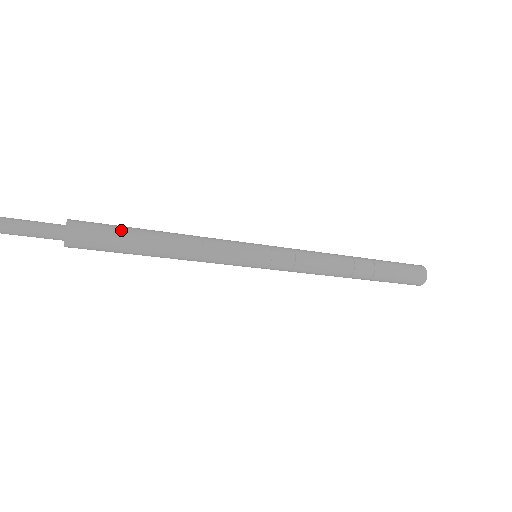
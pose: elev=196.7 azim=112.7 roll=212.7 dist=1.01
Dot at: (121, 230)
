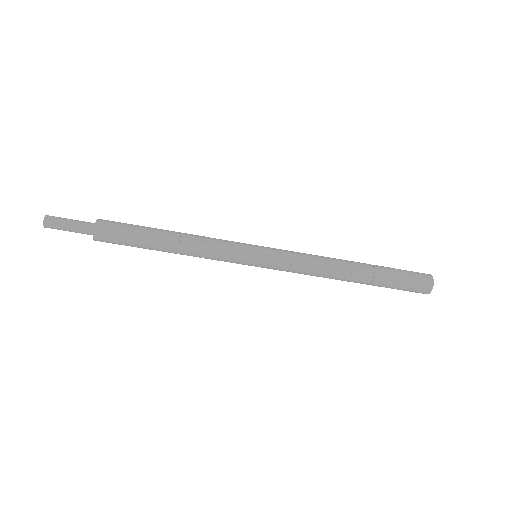
Dot at: (137, 232)
